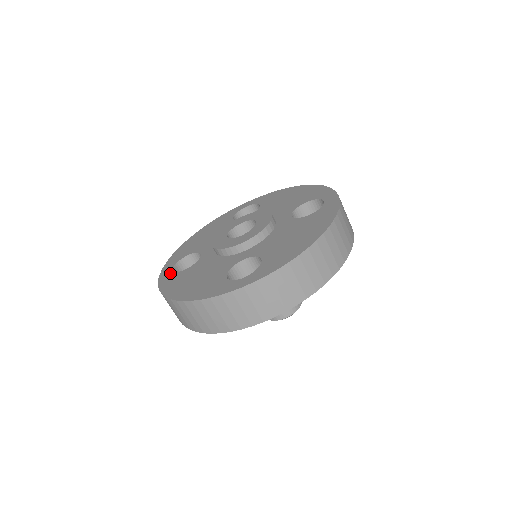
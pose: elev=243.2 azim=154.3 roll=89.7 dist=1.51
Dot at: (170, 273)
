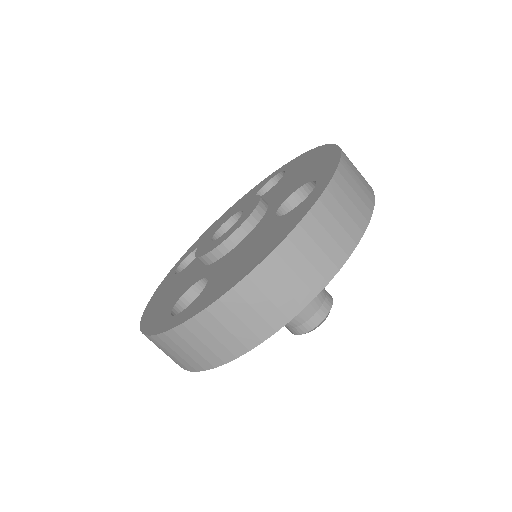
Dot at: (183, 311)
